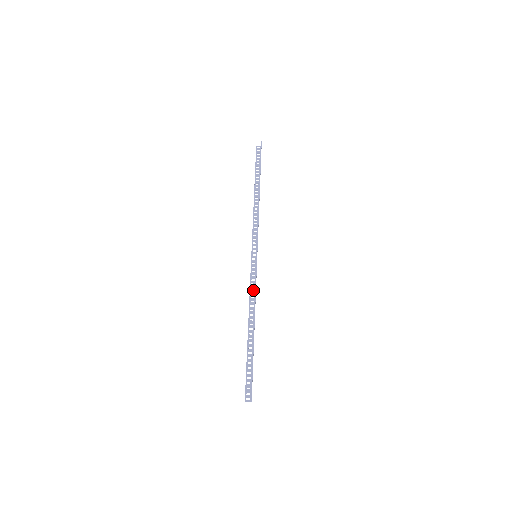
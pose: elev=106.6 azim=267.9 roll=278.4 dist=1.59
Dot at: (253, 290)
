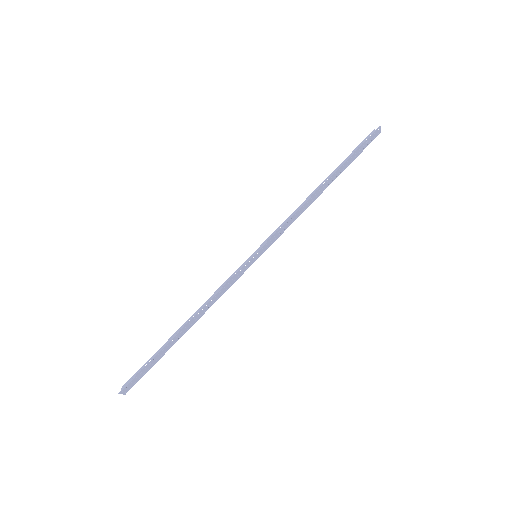
Dot at: occluded
